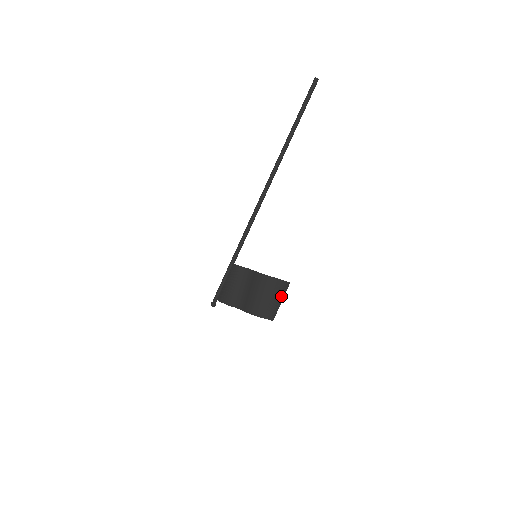
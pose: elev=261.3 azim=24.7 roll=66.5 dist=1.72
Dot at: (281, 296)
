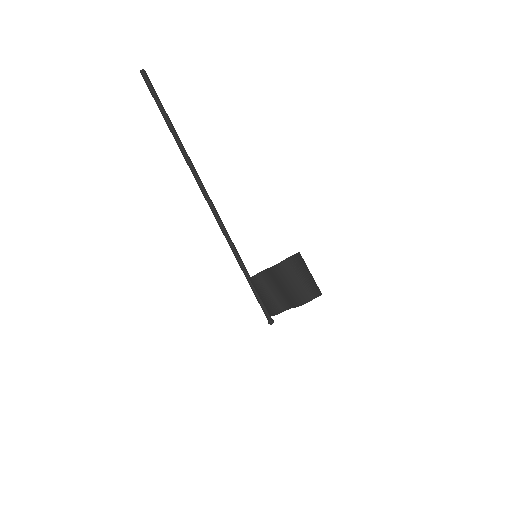
Dot at: (305, 269)
